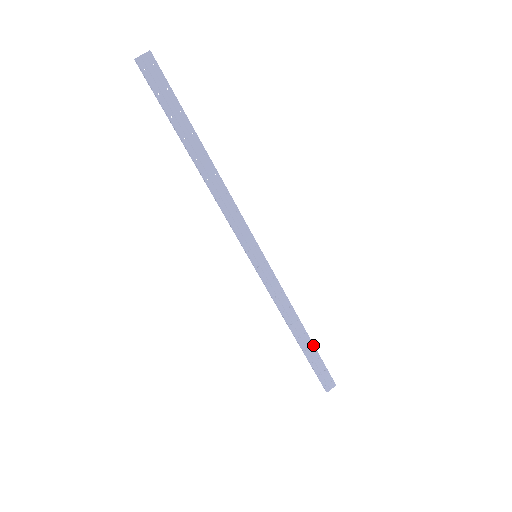
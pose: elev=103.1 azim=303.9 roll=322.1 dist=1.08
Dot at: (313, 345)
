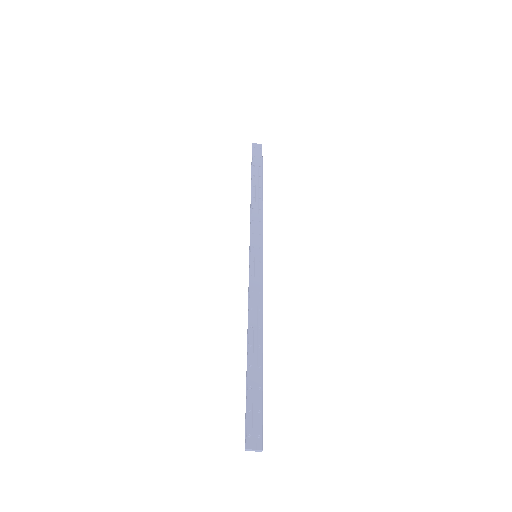
Dot at: (261, 180)
